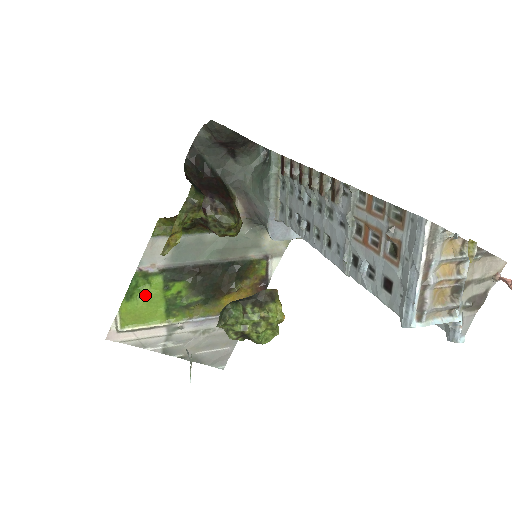
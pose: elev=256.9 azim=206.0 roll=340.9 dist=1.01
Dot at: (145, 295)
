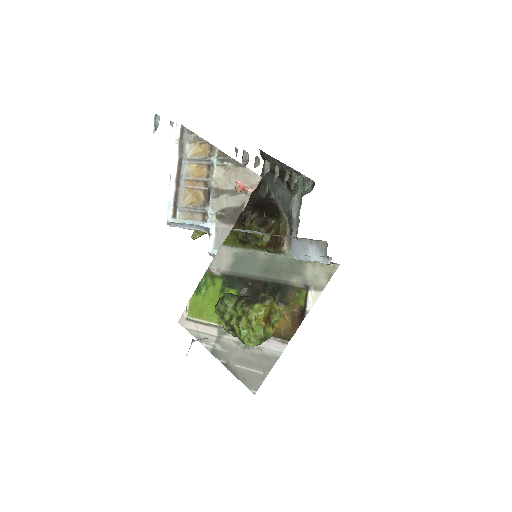
Dot at: (209, 293)
